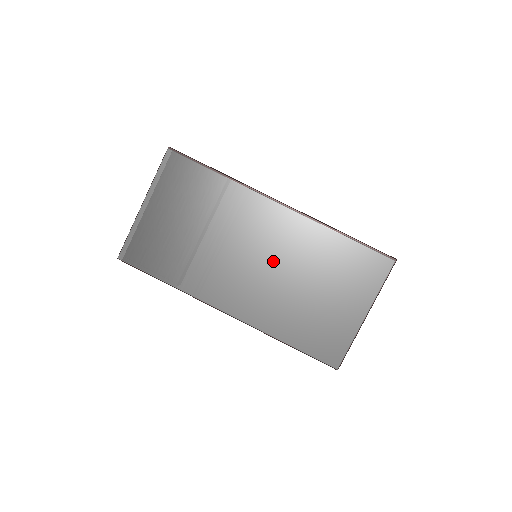
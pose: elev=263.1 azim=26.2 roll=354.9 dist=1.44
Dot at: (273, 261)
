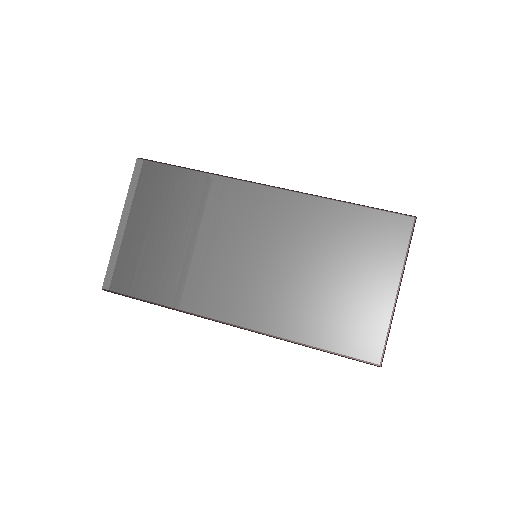
Dot at: (273, 251)
